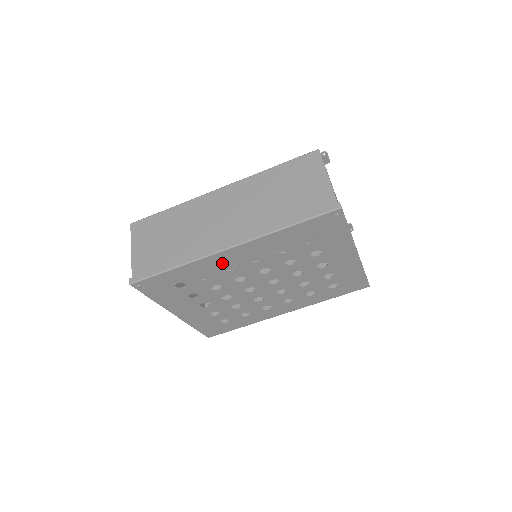
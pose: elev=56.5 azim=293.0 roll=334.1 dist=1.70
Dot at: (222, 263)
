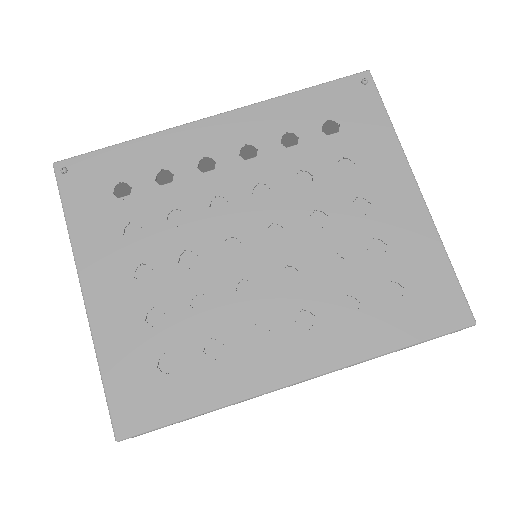
Dot at: (198, 149)
